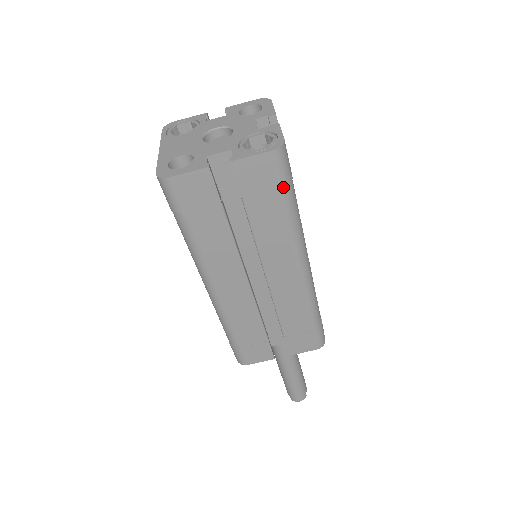
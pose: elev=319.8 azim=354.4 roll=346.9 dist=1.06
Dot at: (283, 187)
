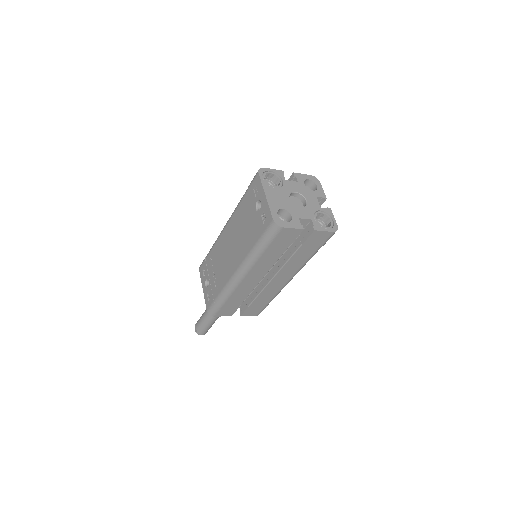
Dot at: occluded
